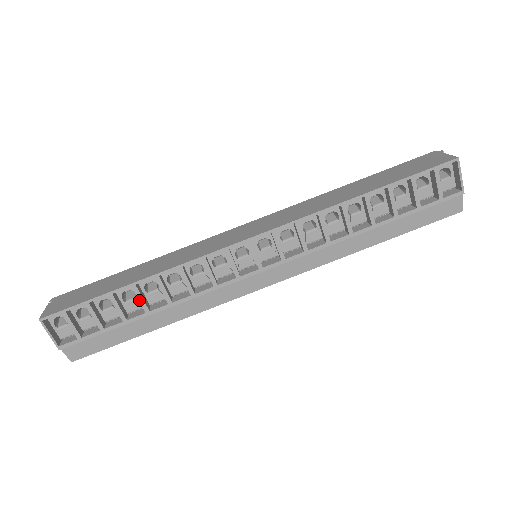
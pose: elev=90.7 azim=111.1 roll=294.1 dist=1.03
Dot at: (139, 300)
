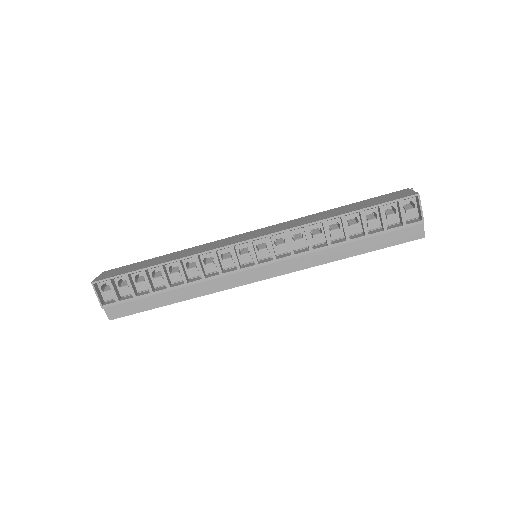
Dot at: (163, 277)
